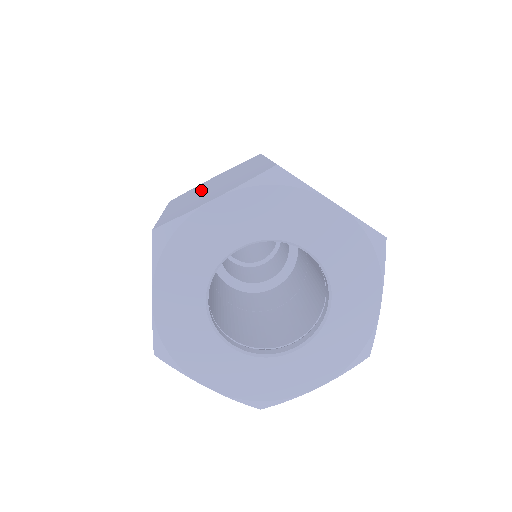
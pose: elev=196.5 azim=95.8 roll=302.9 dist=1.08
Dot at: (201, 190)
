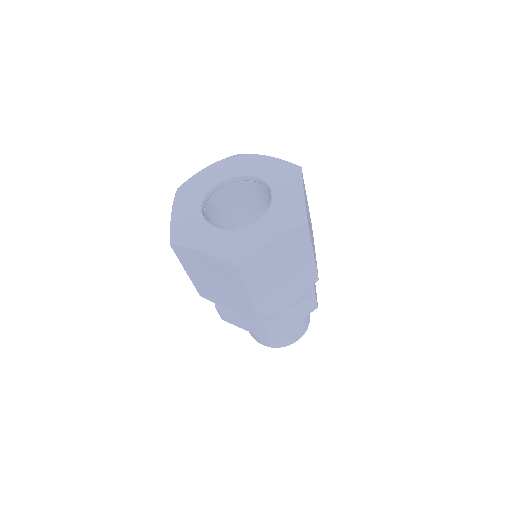
Dot at: occluded
